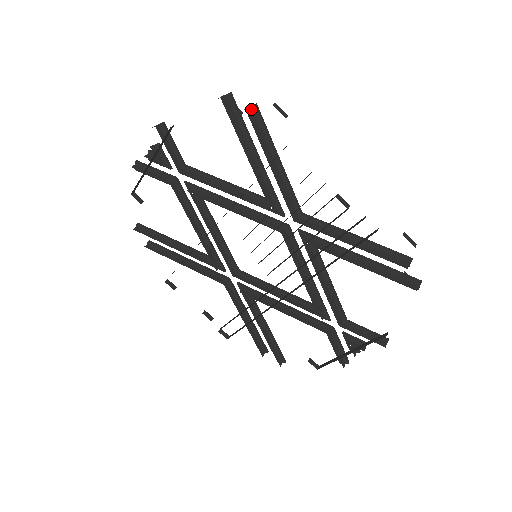
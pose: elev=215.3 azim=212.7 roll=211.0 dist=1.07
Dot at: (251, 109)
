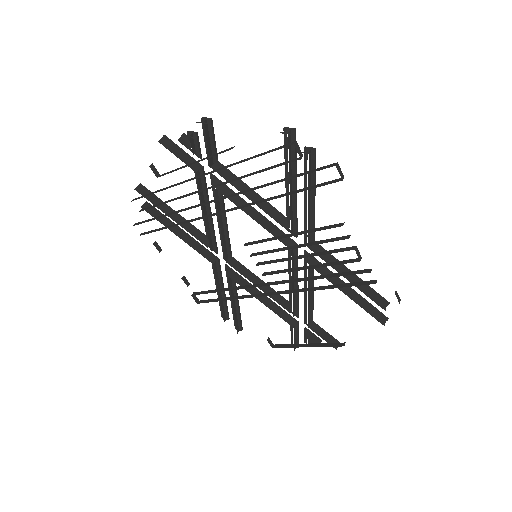
Dot at: (310, 152)
